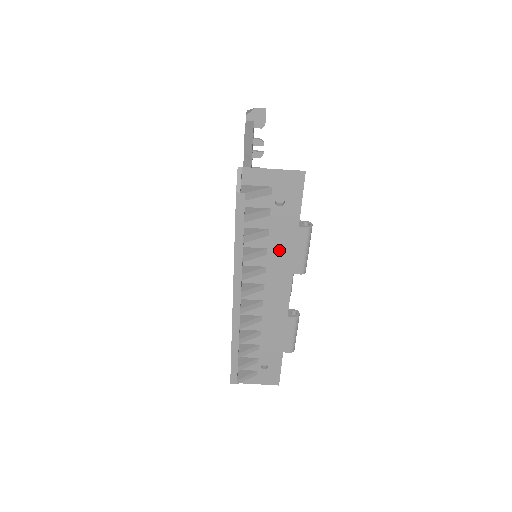
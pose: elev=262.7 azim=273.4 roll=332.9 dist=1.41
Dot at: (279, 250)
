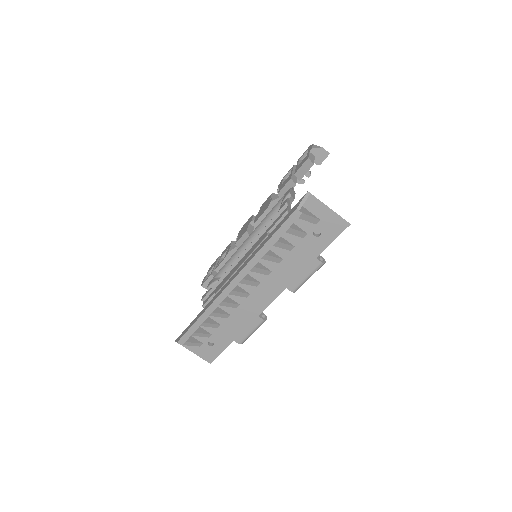
Dot at: (290, 265)
